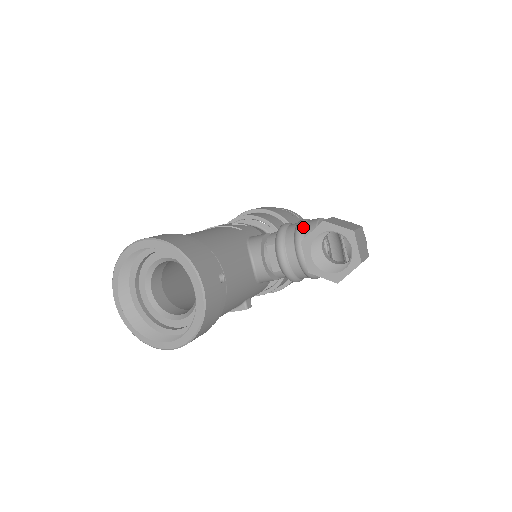
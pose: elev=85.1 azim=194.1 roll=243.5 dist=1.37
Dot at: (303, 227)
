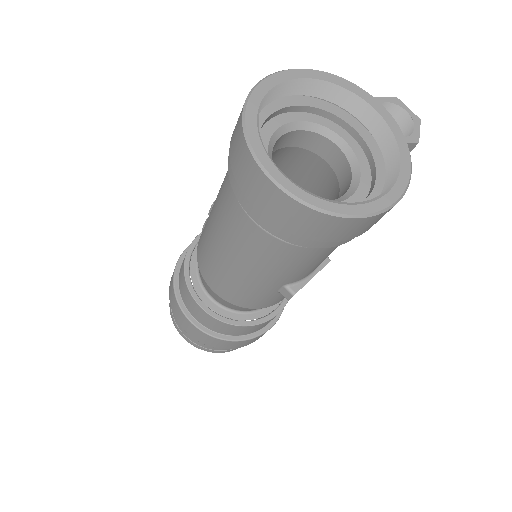
Dot at: occluded
